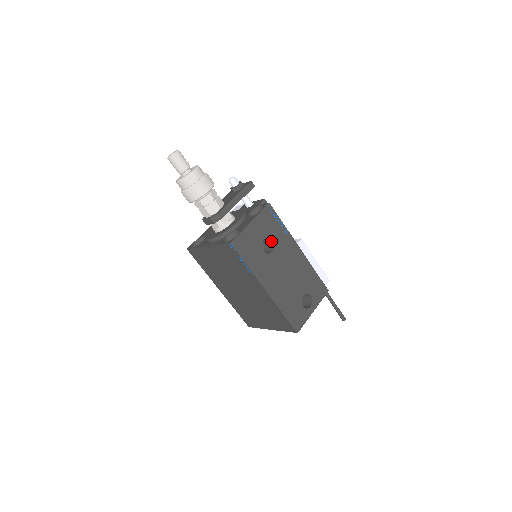
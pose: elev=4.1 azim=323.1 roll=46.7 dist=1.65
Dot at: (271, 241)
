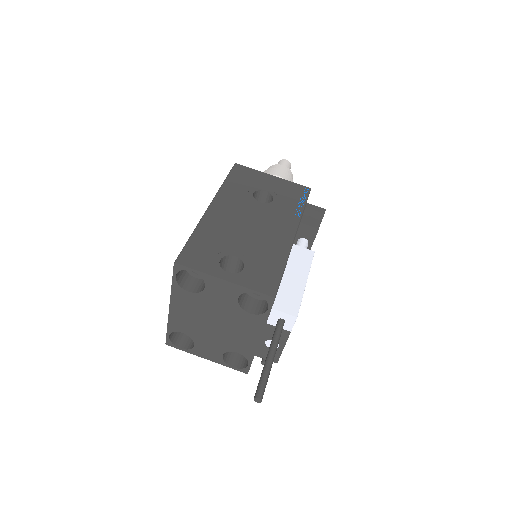
Dot at: (273, 201)
